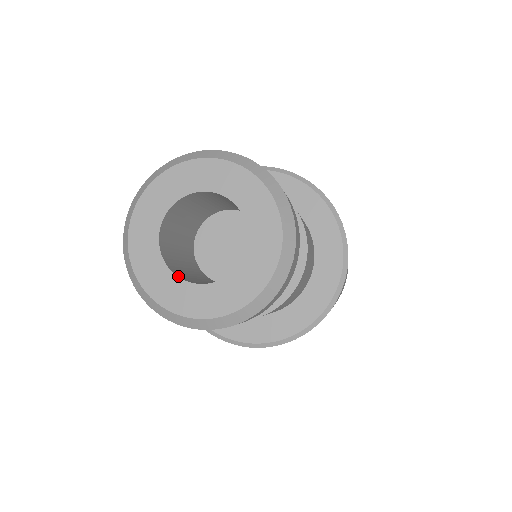
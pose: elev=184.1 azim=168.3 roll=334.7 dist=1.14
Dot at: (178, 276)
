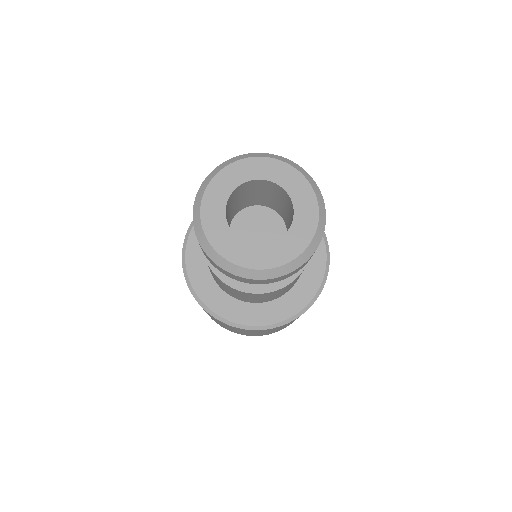
Dot at: (252, 244)
